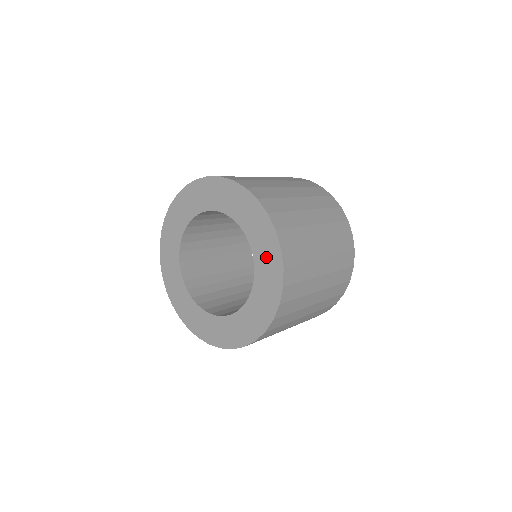
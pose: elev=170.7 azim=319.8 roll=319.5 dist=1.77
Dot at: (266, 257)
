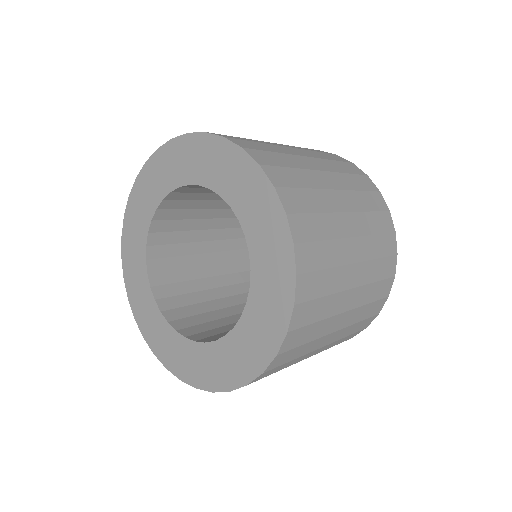
Dot at: (269, 257)
